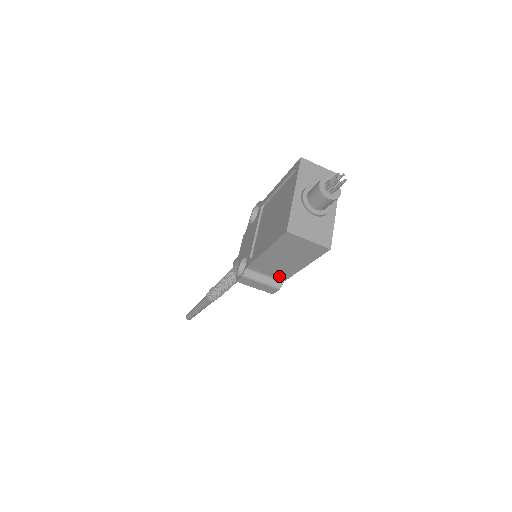
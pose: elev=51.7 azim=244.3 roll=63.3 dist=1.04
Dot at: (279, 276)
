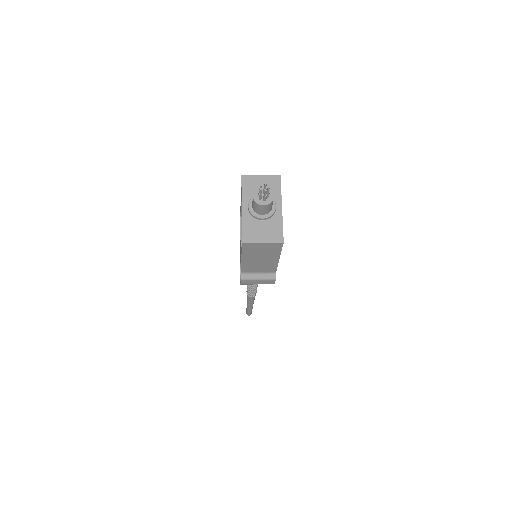
Dot at: (269, 270)
